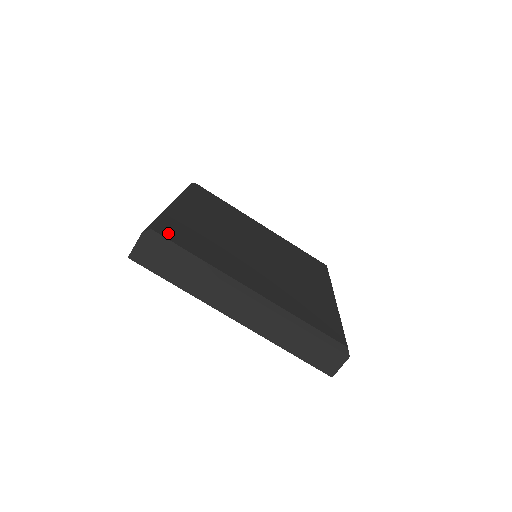
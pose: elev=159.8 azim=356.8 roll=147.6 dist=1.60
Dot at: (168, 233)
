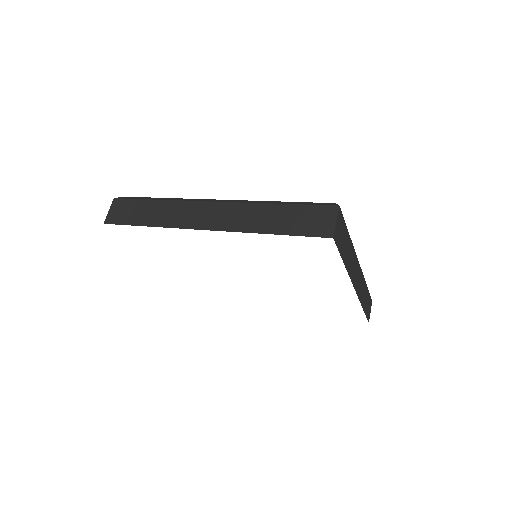
Dot at: occluded
